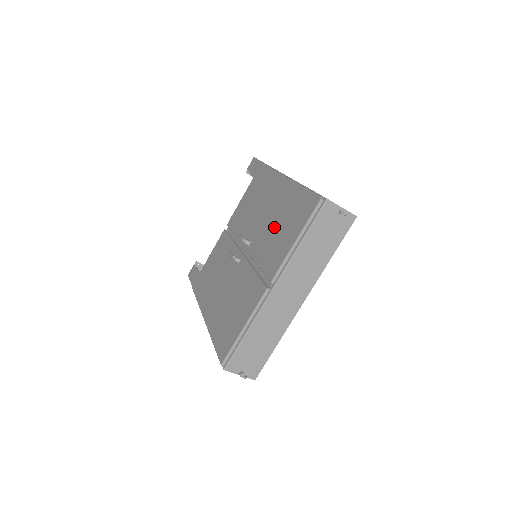
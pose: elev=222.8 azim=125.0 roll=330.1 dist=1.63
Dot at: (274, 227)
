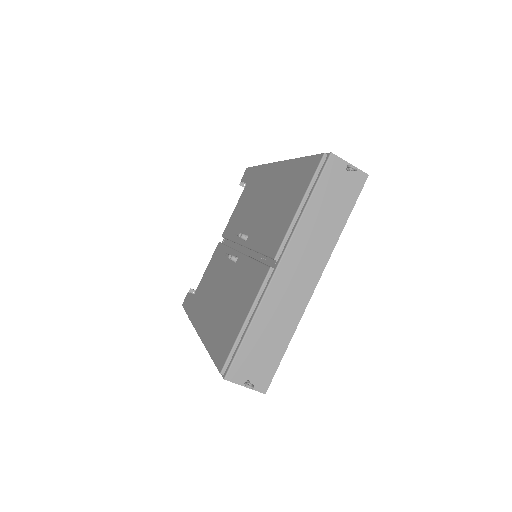
Dot at: (273, 208)
